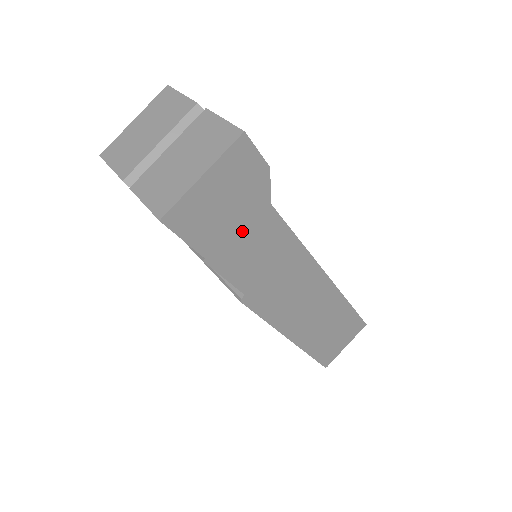
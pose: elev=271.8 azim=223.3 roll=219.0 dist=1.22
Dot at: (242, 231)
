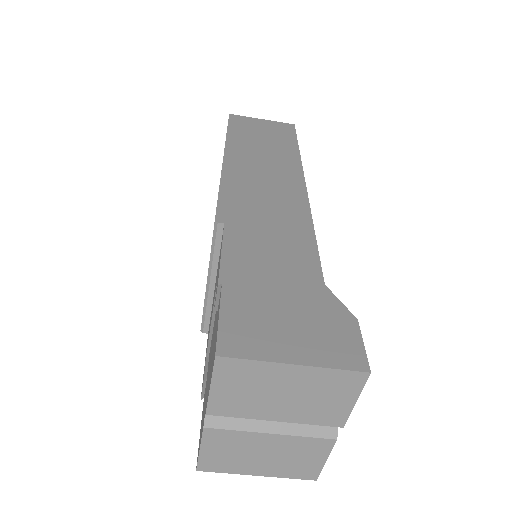
Dot at: occluded
